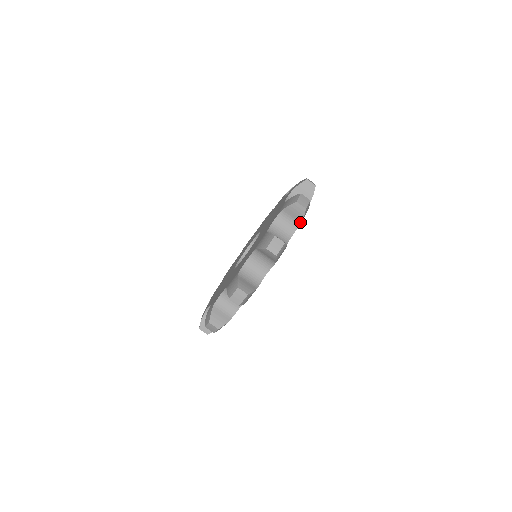
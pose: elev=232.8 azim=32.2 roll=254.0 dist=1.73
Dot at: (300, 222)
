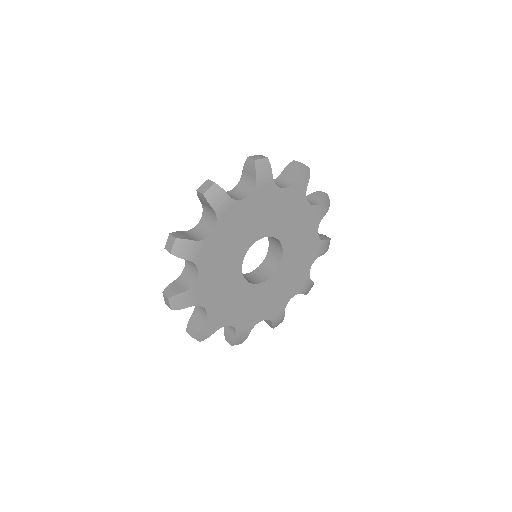
Dot at: (255, 179)
